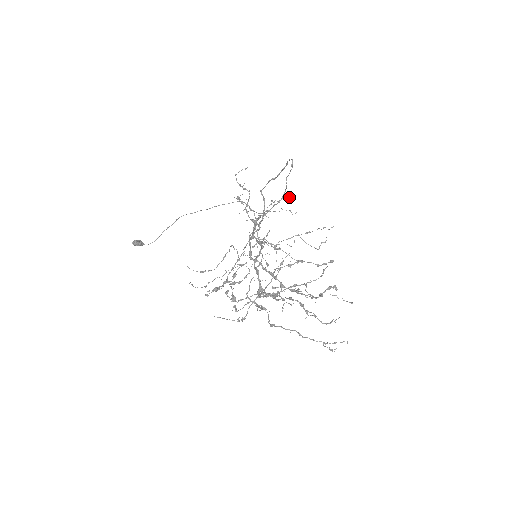
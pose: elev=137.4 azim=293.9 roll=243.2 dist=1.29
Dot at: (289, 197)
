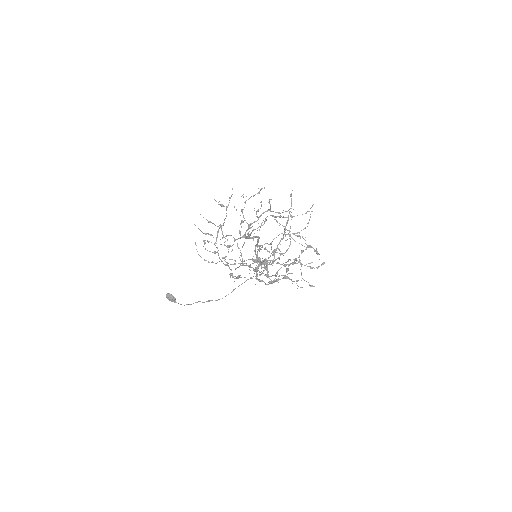
Dot at: (290, 238)
